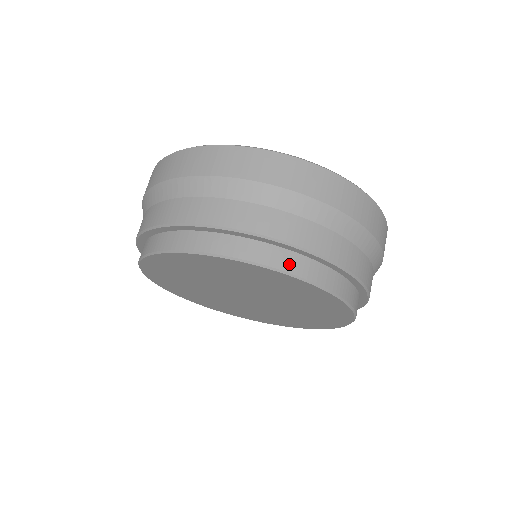
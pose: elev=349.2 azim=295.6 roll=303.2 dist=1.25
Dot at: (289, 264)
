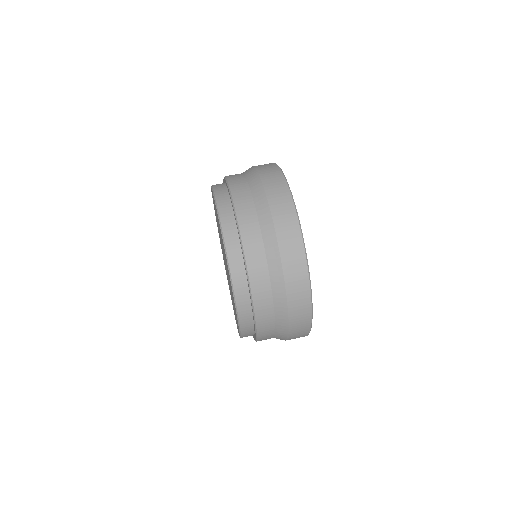
Dot at: (240, 293)
